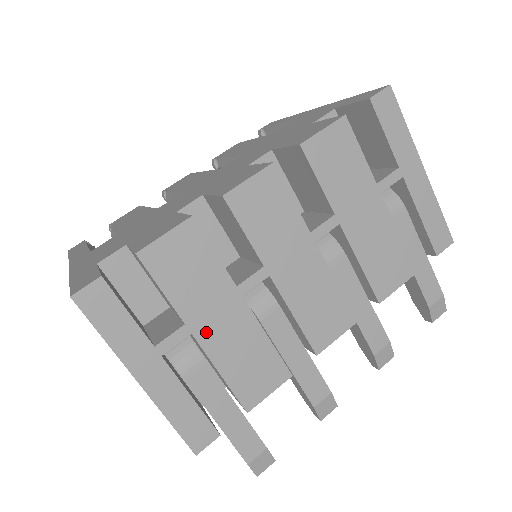
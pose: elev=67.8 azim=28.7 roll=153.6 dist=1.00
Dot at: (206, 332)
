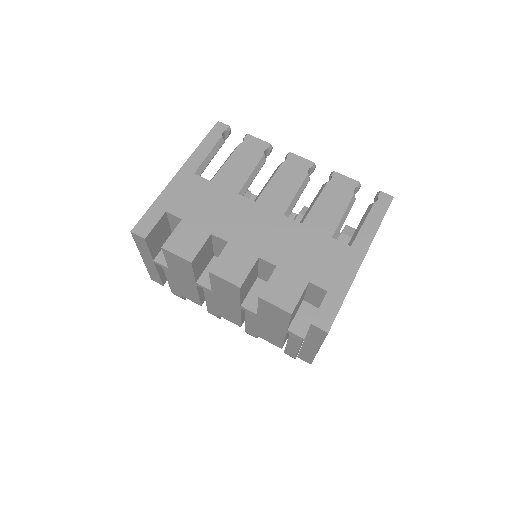
Dot at: (175, 275)
